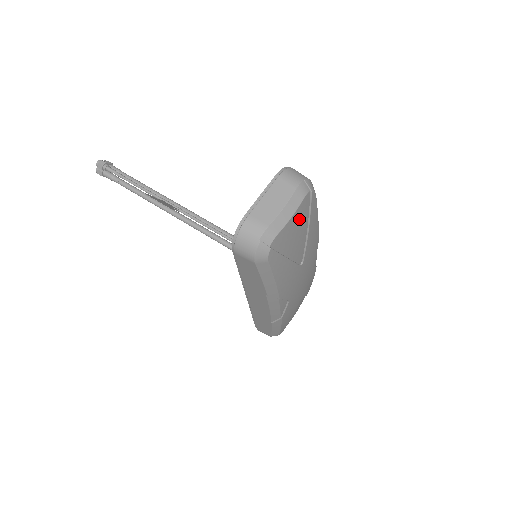
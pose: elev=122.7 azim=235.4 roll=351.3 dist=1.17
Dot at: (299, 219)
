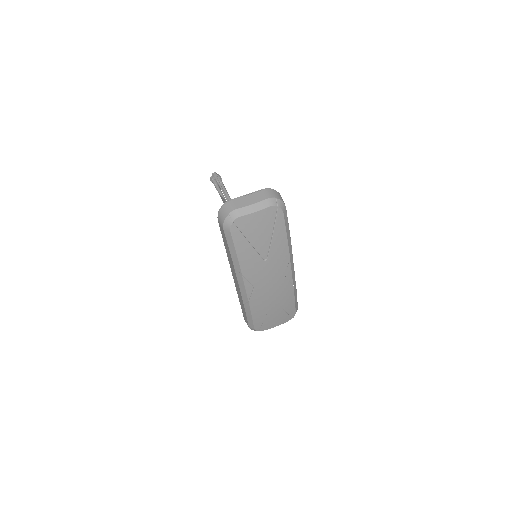
Dot at: (263, 219)
